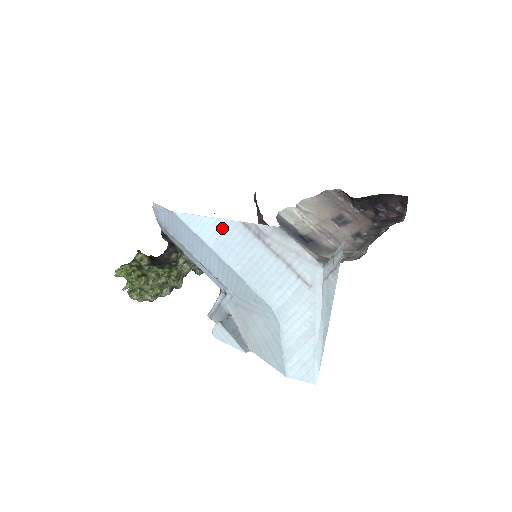
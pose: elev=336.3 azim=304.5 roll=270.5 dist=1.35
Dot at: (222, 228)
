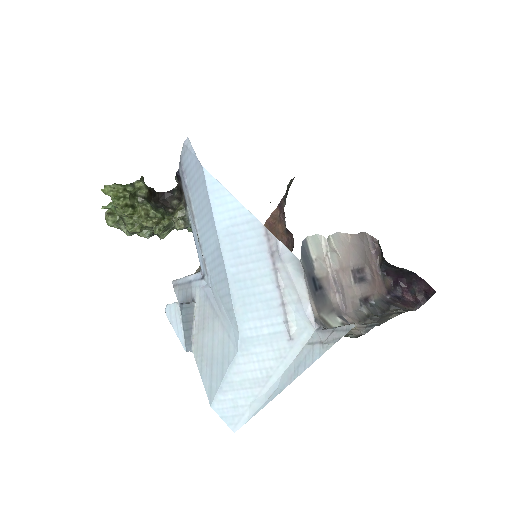
Dot at: (241, 219)
